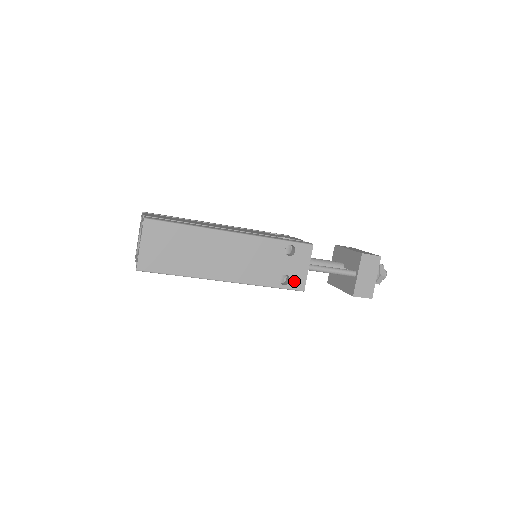
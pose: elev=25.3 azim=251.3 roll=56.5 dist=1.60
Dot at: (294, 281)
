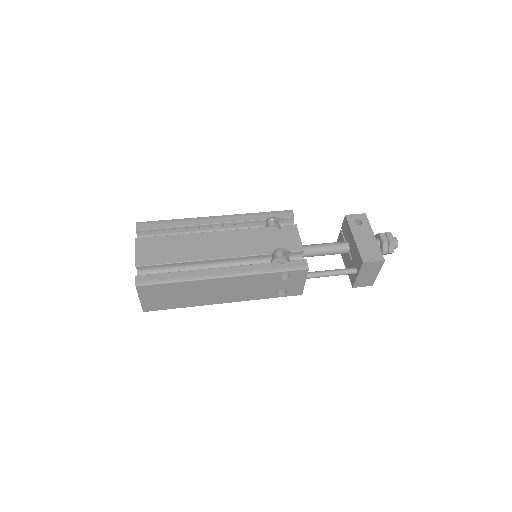
Dot at: (291, 292)
